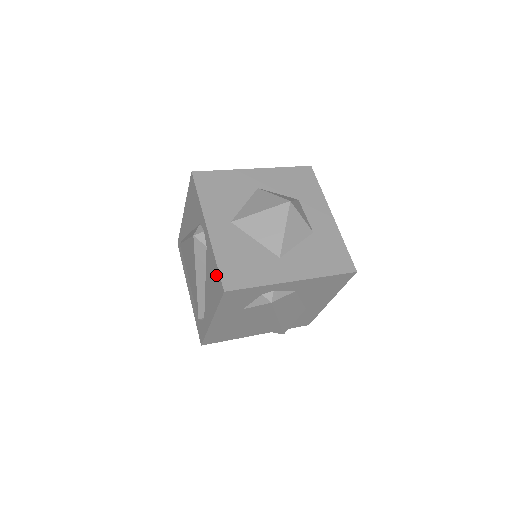
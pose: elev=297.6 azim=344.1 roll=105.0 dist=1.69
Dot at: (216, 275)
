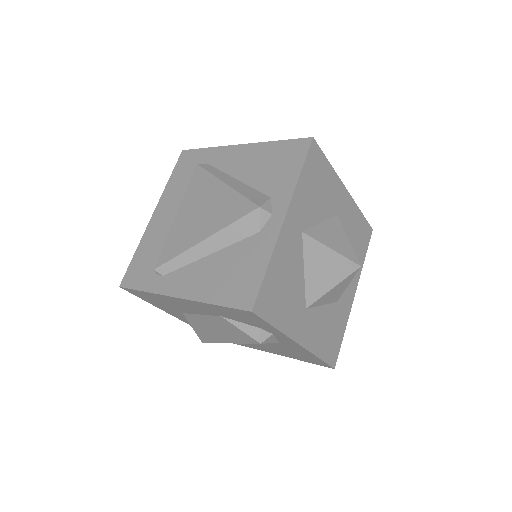
Dot at: (251, 278)
